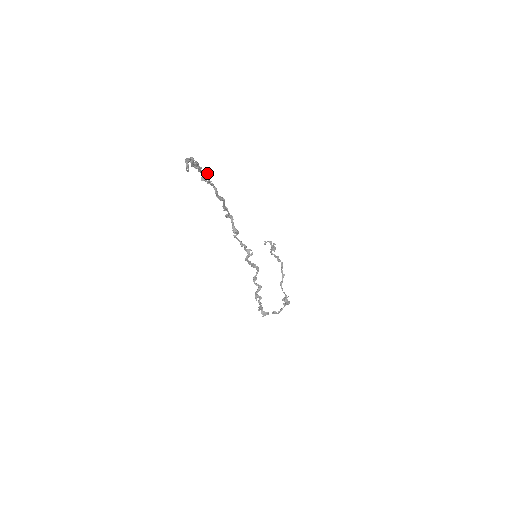
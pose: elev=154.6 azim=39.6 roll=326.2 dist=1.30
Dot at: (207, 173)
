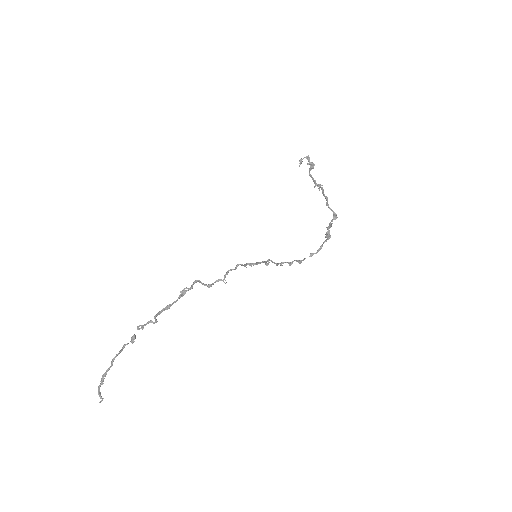
Dot at: (132, 338)
